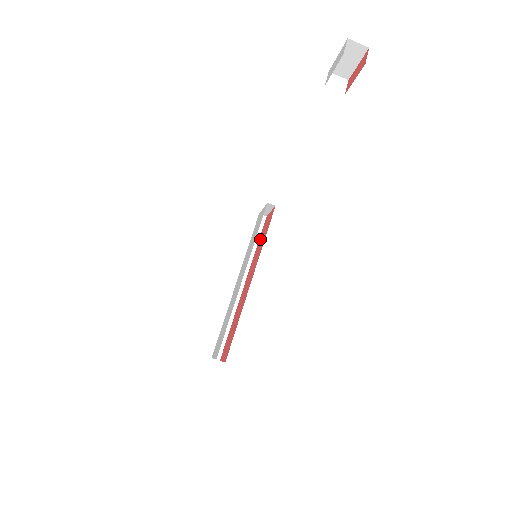
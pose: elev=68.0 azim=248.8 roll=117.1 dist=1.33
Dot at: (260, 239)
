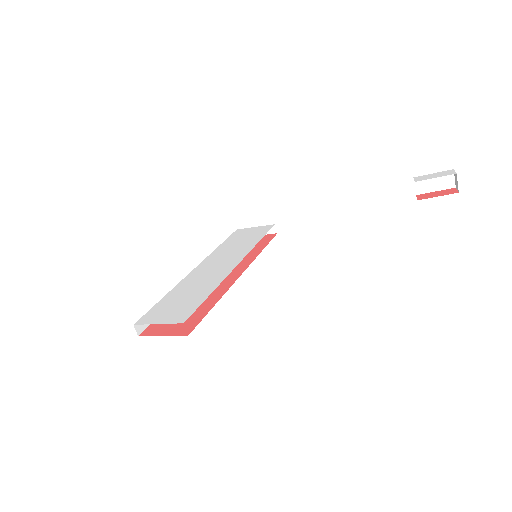
Dot at: occluded
